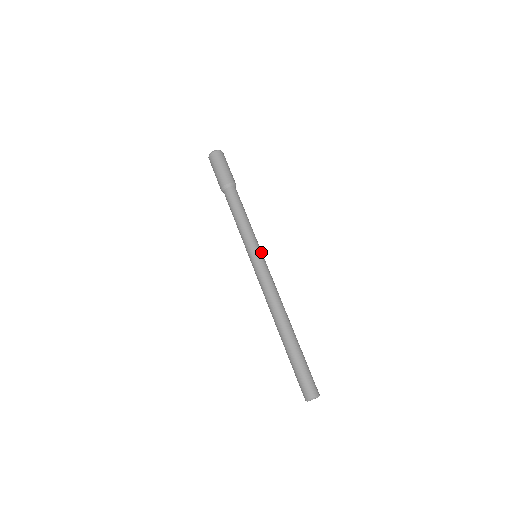
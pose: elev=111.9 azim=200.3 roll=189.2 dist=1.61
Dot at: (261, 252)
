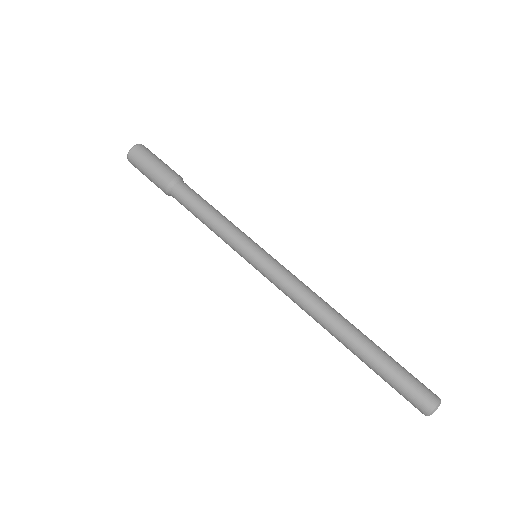
Dot at: occluded
